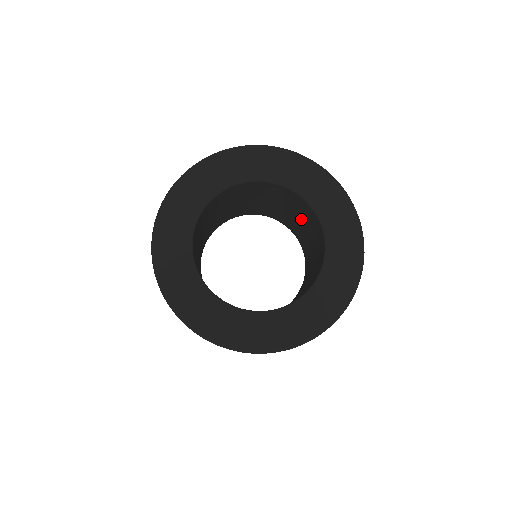
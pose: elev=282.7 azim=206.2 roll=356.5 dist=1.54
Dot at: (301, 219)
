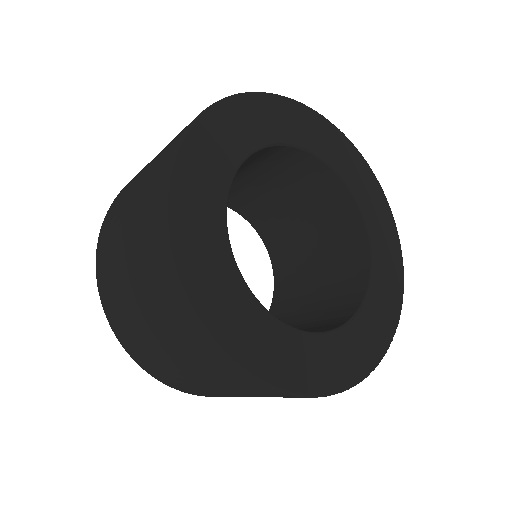
Dot at: (322, 260)
